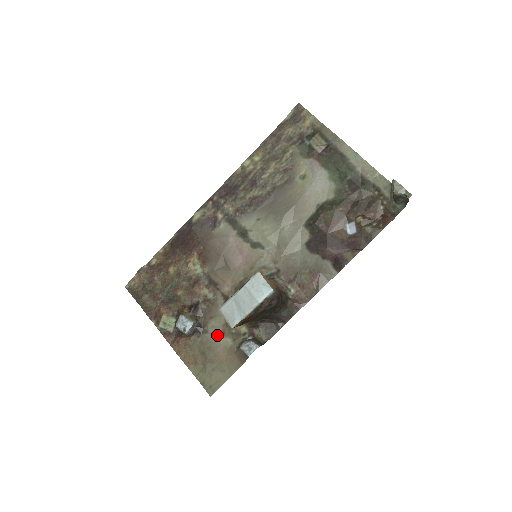
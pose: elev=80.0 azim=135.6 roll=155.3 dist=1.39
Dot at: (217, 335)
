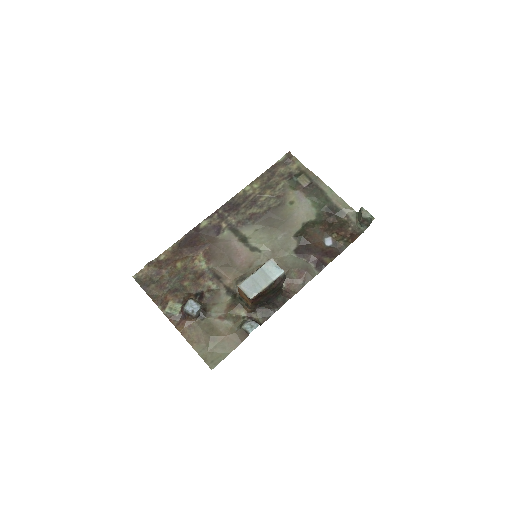
Dot at: (219, 318)
